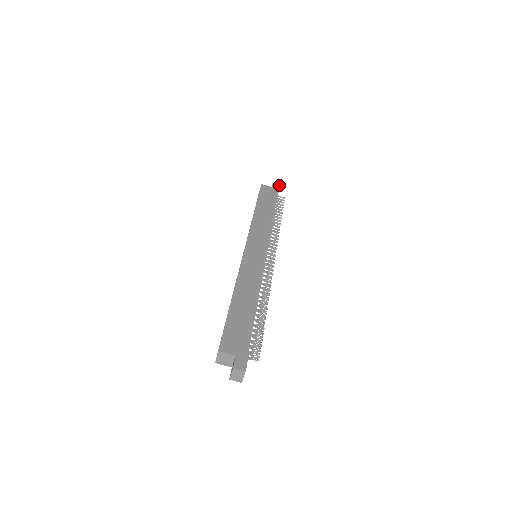
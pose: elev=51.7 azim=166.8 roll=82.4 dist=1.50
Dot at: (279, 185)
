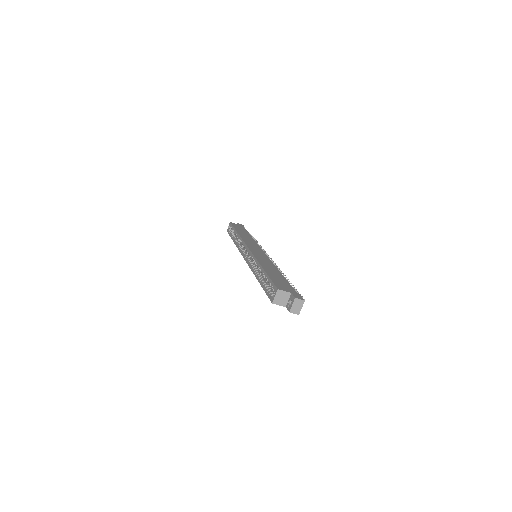
Dot at: (243, 225)
